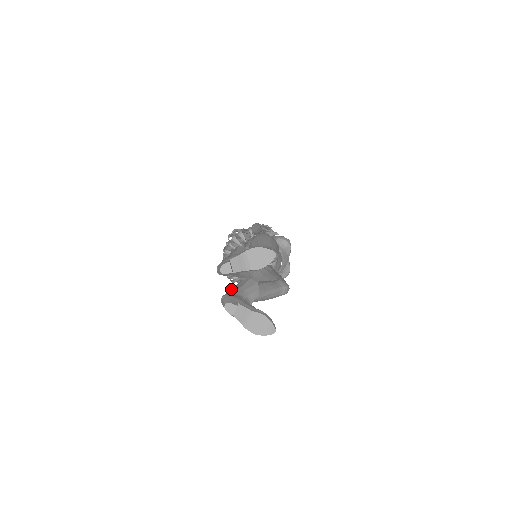
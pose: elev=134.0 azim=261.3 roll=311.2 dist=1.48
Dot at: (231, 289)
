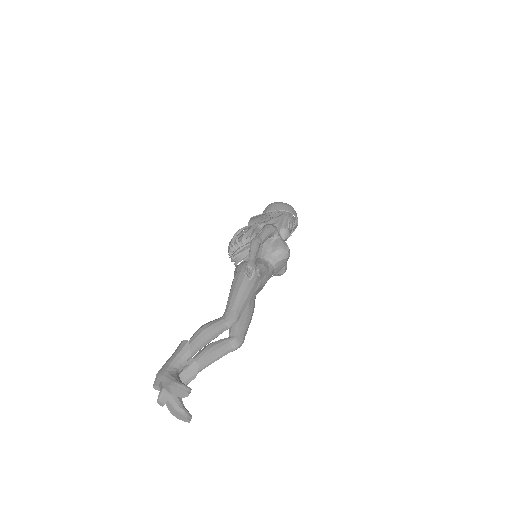
Dot at: occluded
